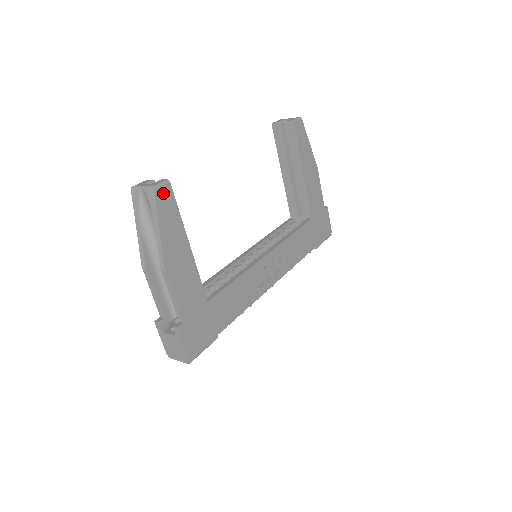
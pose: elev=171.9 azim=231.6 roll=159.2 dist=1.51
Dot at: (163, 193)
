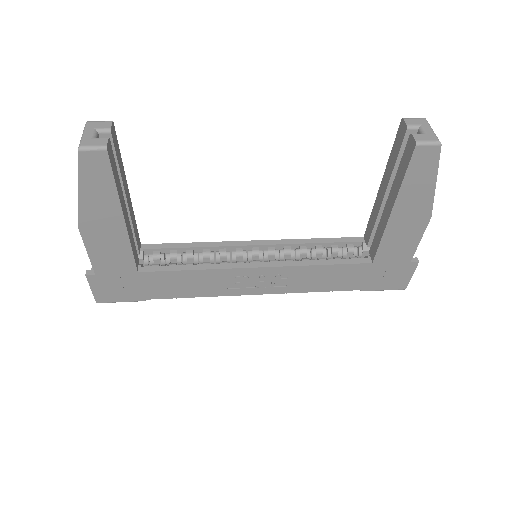
Dot at: (92, 159)
